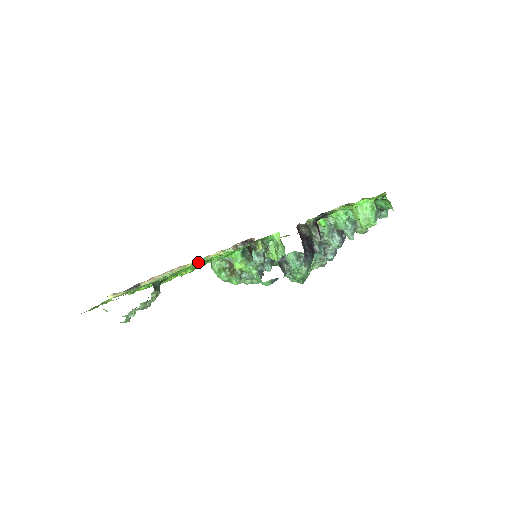
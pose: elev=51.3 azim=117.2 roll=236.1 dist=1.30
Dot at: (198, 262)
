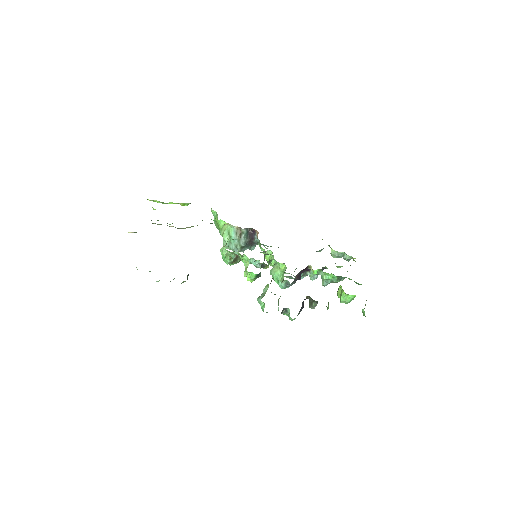
Dot at: occluded
